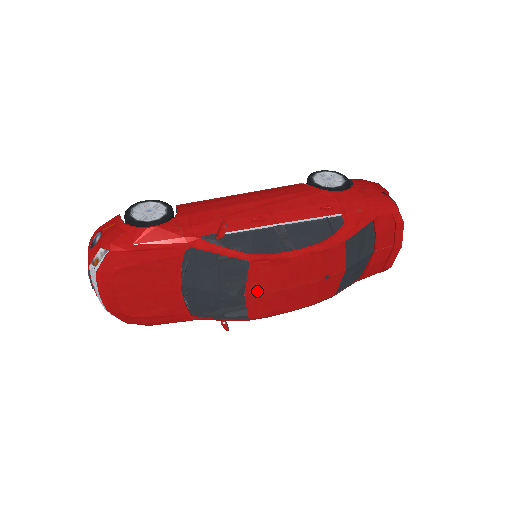
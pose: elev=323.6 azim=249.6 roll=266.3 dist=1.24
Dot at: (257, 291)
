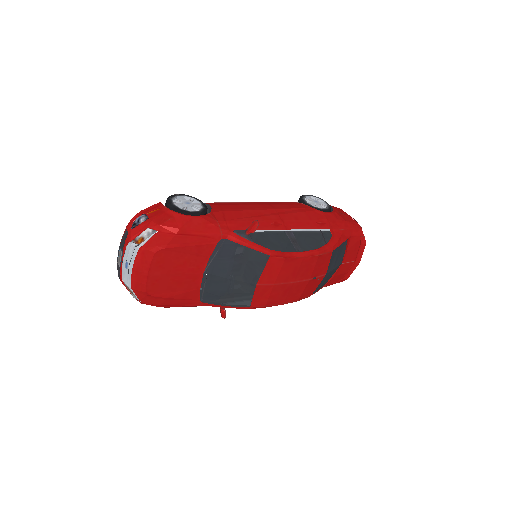
Dot at: (267, 282)
